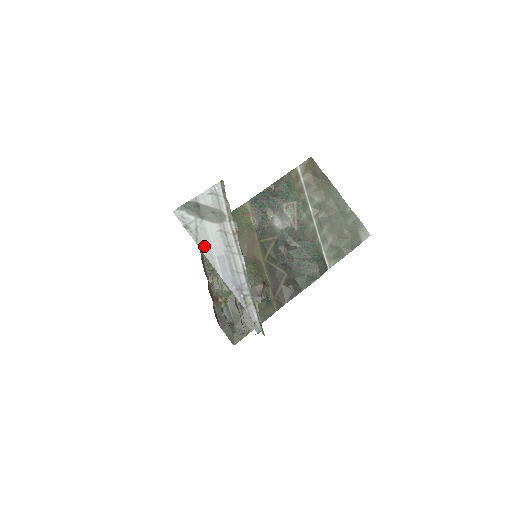
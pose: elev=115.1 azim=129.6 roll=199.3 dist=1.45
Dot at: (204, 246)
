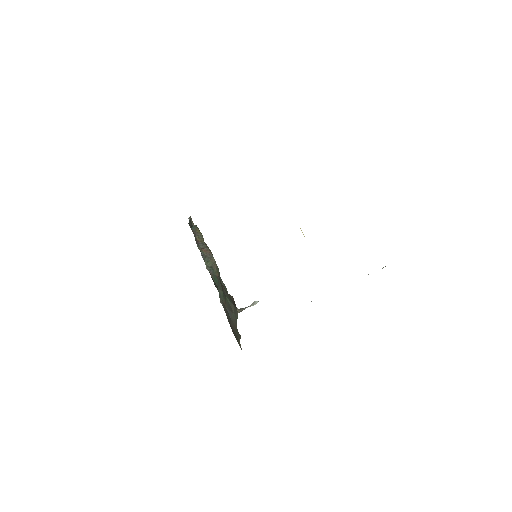
Dot at: occluded
